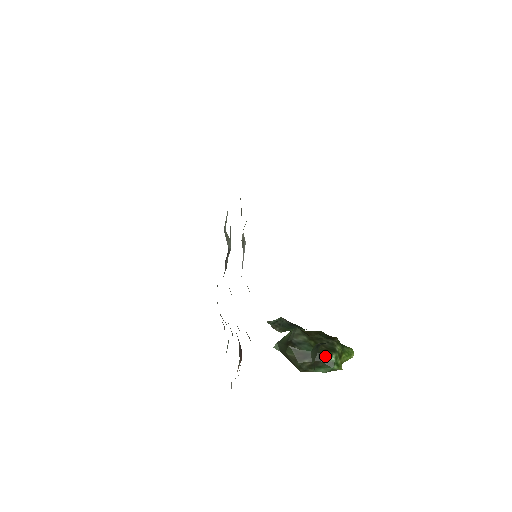
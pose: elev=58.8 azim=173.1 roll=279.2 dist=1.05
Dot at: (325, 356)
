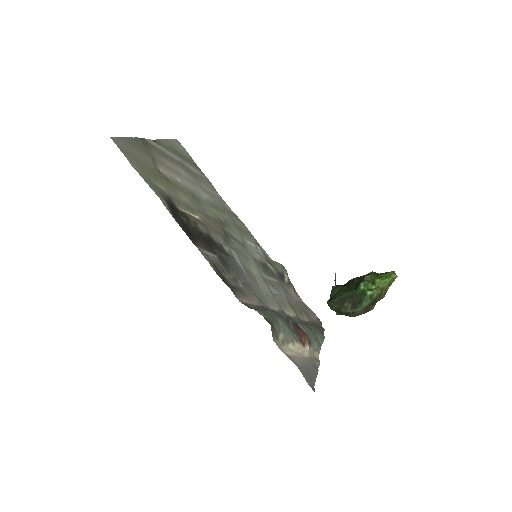
Dot at: (356, 290)
